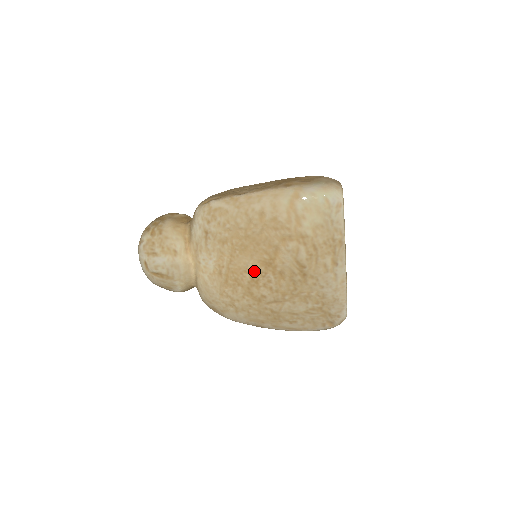
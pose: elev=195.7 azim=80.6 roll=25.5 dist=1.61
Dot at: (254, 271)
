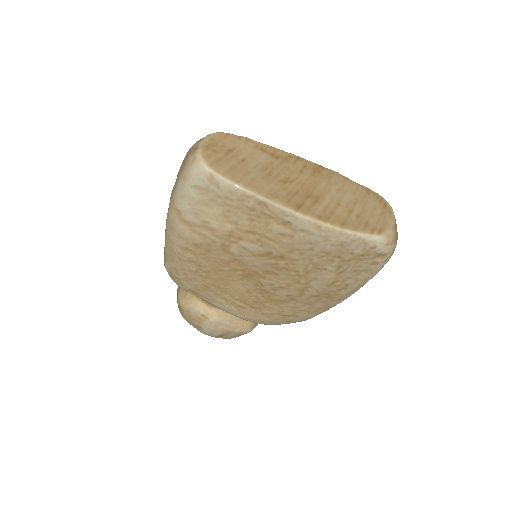
Dot at: (252, 288)
